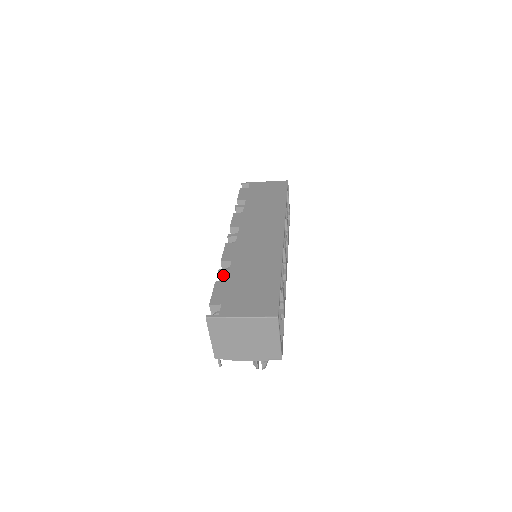
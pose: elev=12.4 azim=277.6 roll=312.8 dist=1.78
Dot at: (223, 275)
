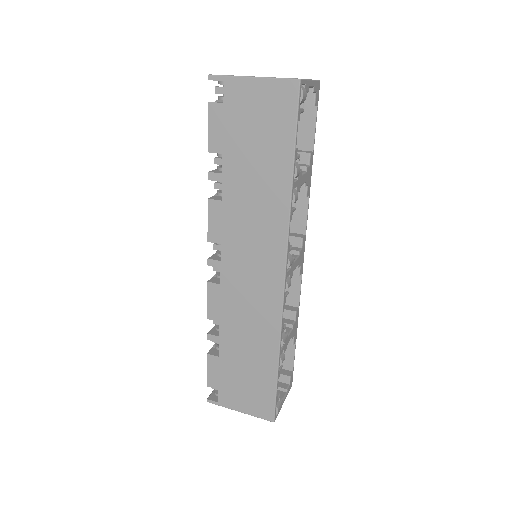
Dot at: (214, 339)
